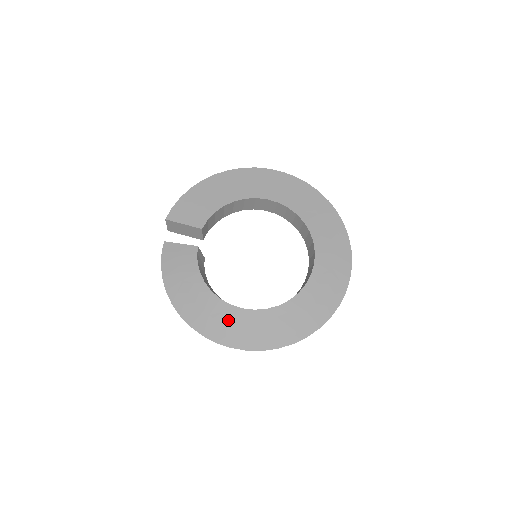
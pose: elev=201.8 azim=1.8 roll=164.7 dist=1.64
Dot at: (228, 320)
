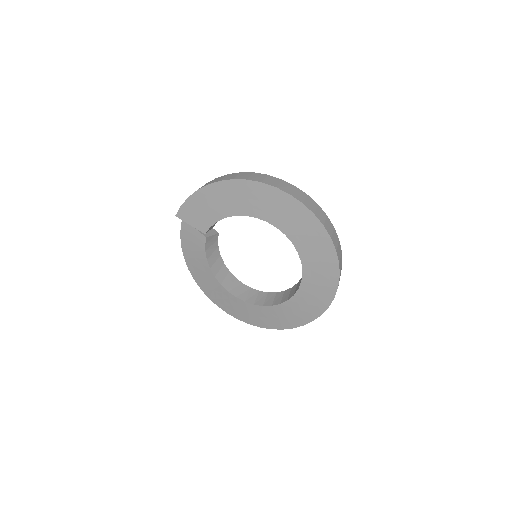
Dot at: (226, 299)
